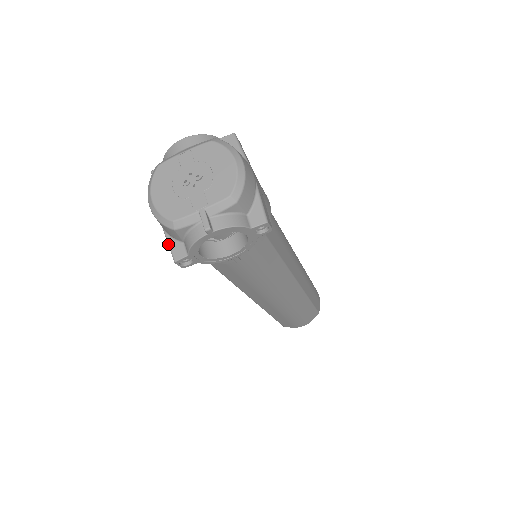
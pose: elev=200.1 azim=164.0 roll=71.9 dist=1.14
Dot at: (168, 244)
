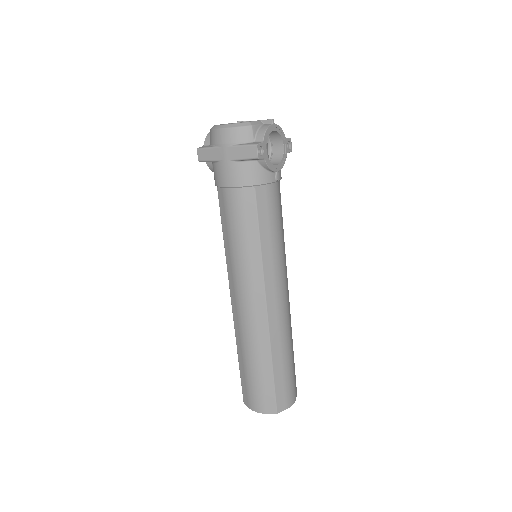
Dot at: (244, 145)
